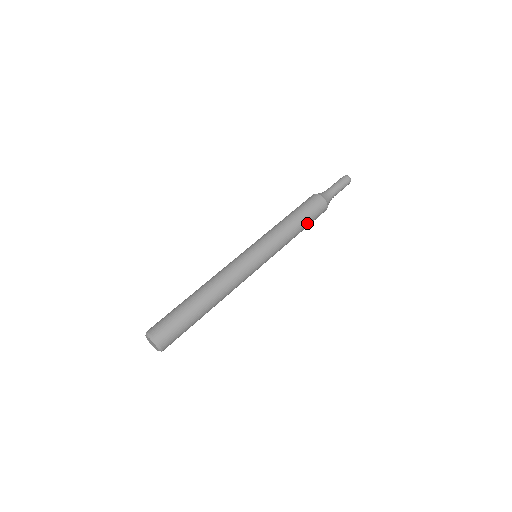
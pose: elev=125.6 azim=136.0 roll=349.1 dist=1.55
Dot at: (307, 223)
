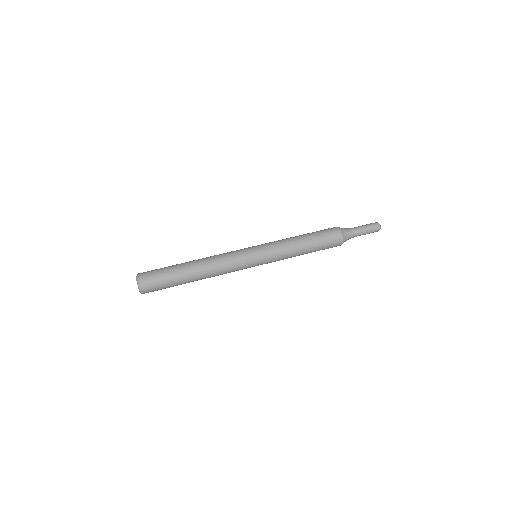
Dot at: (314, 251)
